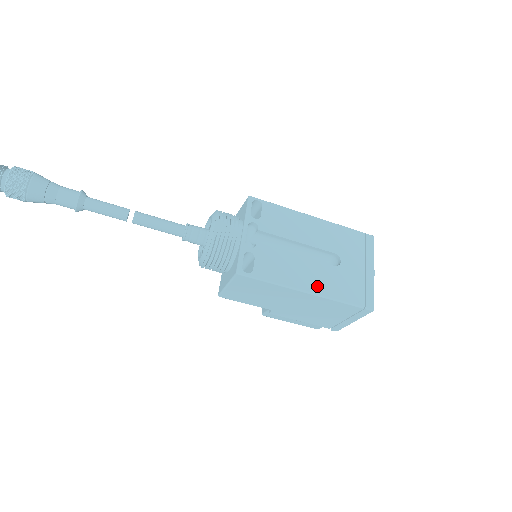
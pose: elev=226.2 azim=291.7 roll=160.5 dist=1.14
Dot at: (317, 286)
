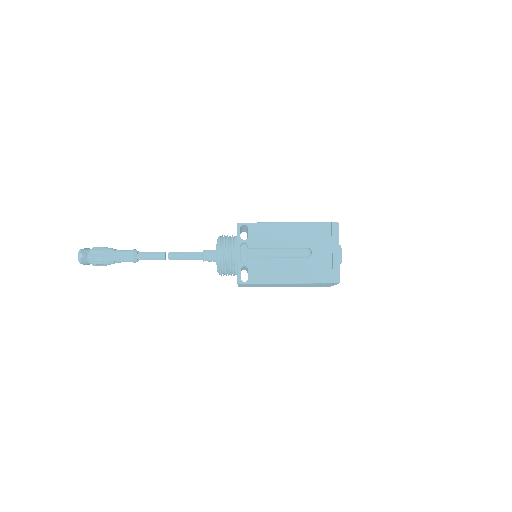
Dot at: (295, 277)
